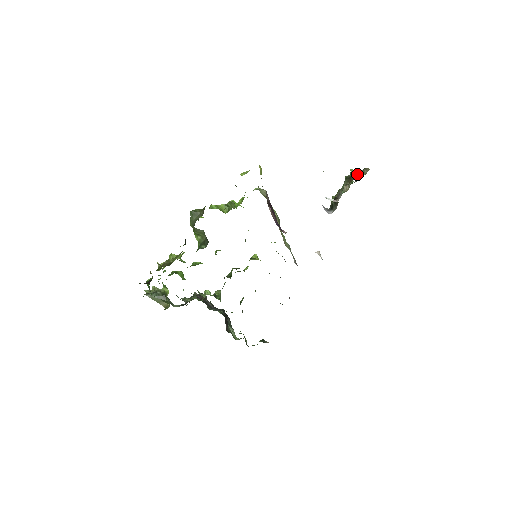
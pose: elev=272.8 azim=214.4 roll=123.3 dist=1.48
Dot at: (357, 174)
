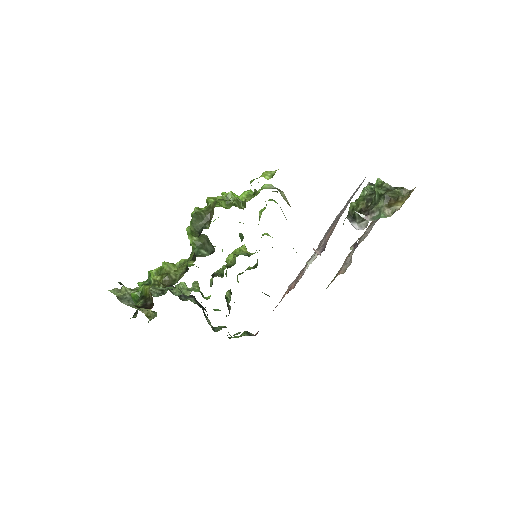
Dot at: (398, 196)
